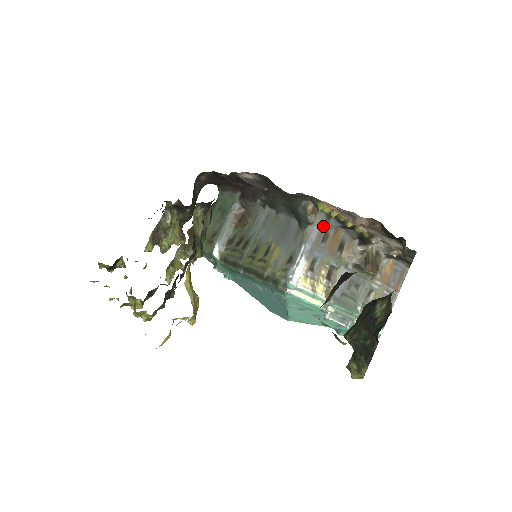
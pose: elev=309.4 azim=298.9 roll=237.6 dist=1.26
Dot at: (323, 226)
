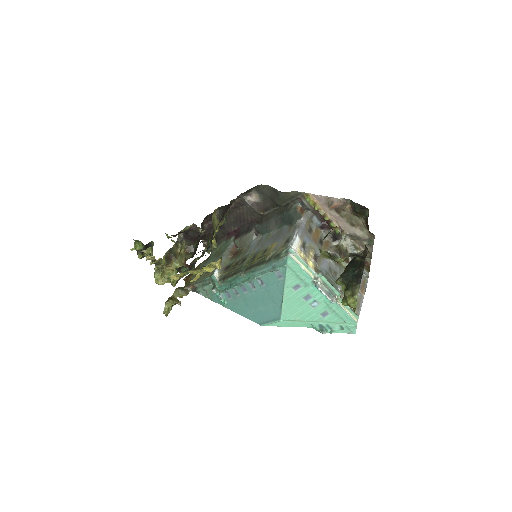
Dot at: (308, 222)
